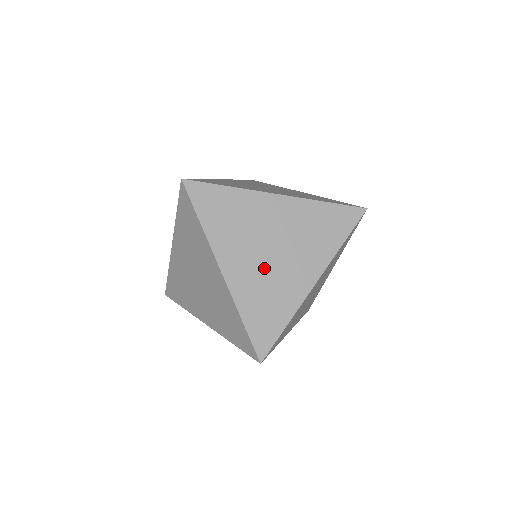
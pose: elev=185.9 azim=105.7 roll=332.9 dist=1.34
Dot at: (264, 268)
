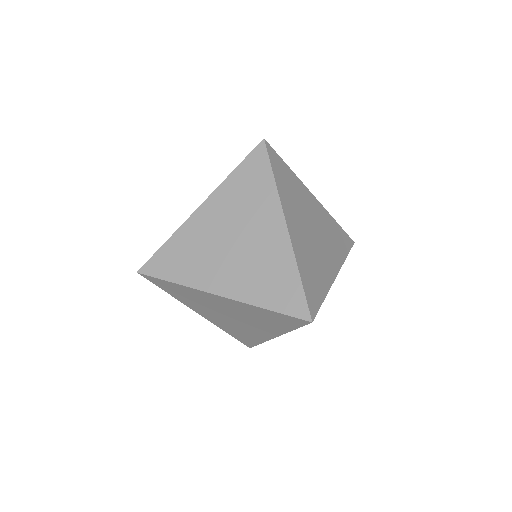
Dot at: (310, 242)
